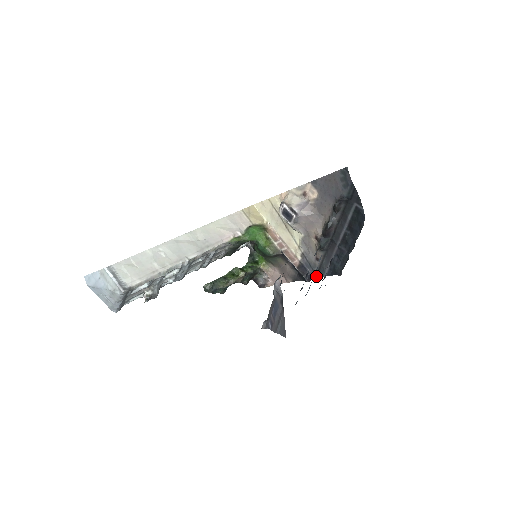
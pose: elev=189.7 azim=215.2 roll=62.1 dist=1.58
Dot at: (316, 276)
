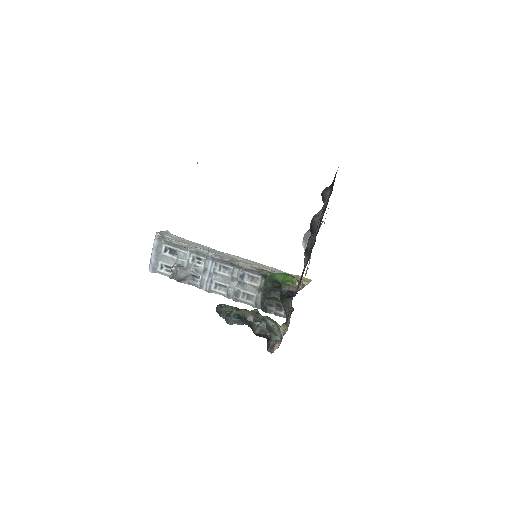
Dot at: occluded
